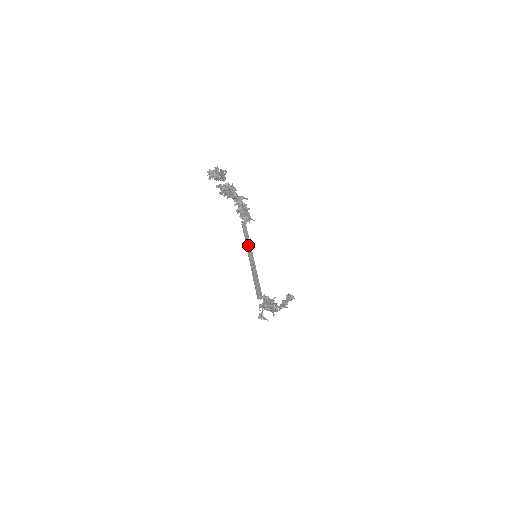
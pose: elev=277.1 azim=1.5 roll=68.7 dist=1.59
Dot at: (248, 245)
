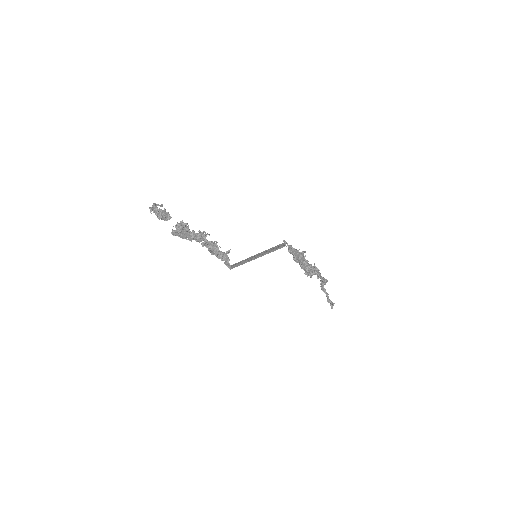
Dot at: (244, 262)
